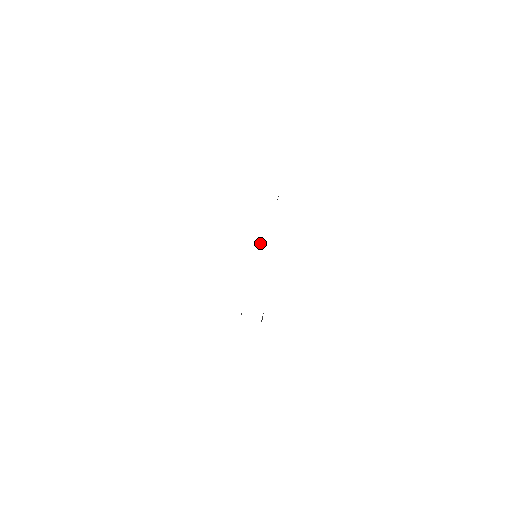
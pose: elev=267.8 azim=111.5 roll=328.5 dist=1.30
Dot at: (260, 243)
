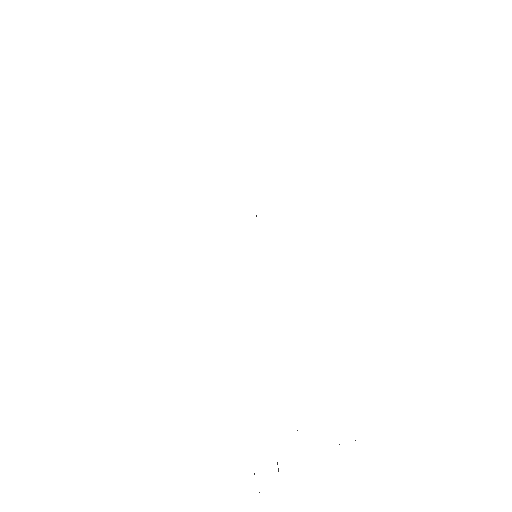
Dot at: occluded
